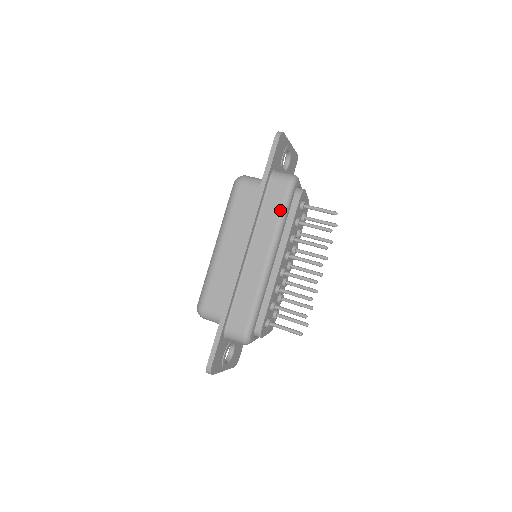
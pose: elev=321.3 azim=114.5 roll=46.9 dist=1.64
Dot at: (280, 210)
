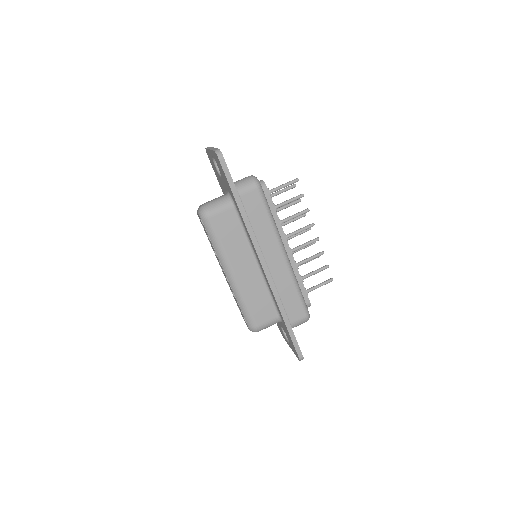
Dot at: (267, 214)
